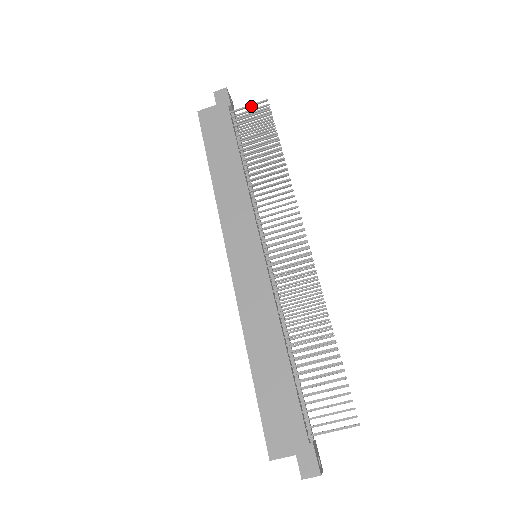
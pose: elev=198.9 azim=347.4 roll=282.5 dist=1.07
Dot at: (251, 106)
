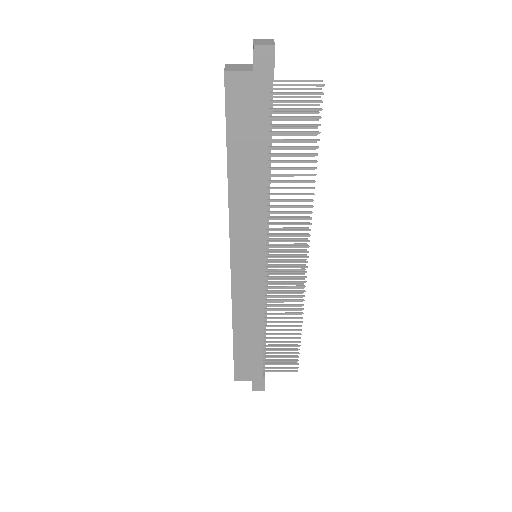
Dot at: (300, 85)
